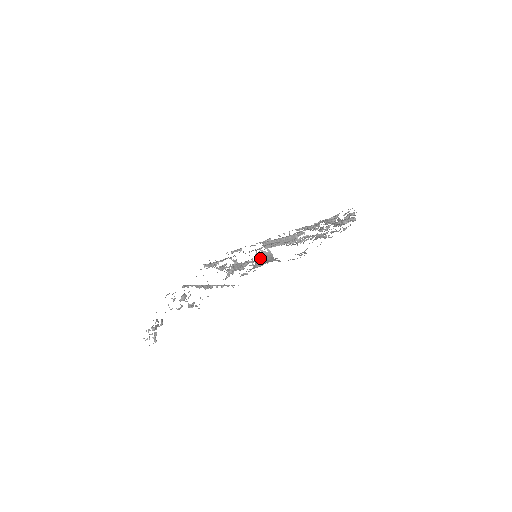
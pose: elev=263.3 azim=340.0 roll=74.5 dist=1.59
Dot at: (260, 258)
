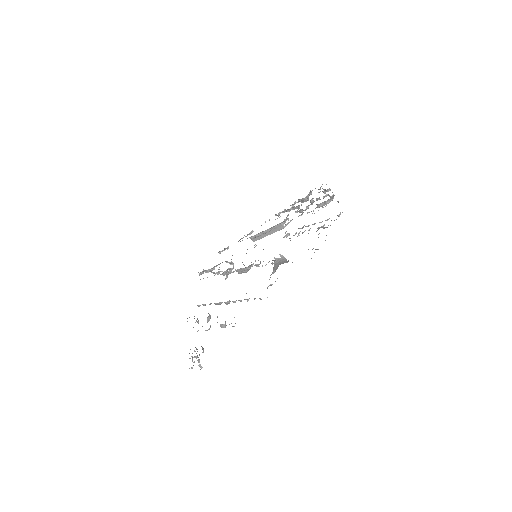
Dot at: (275, 265)
